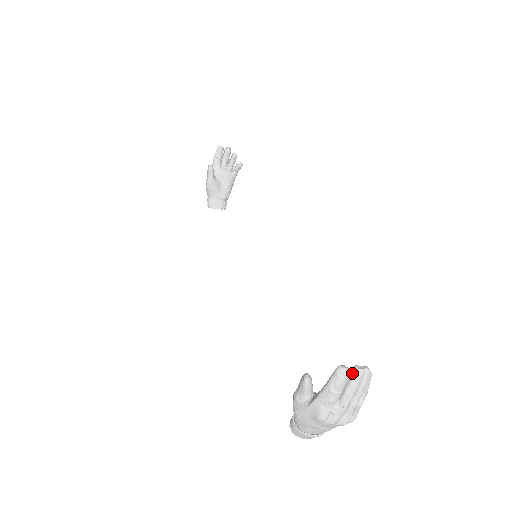
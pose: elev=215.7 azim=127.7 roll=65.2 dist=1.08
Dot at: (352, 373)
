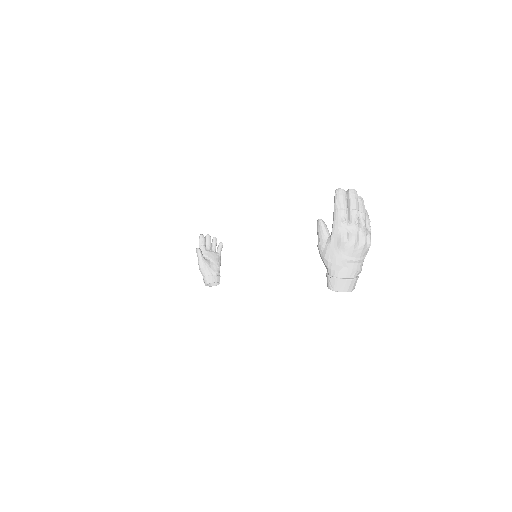
Dot at: (348, 193)
